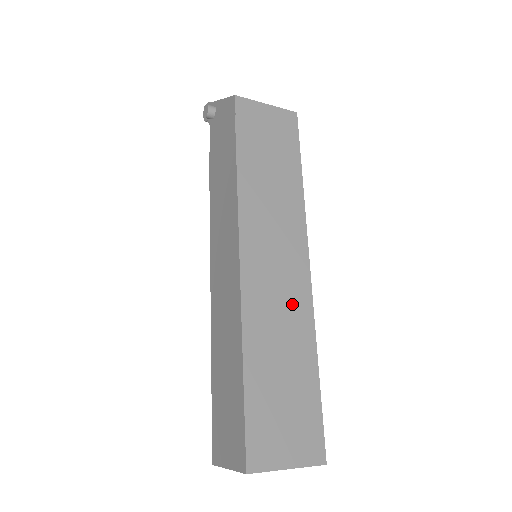
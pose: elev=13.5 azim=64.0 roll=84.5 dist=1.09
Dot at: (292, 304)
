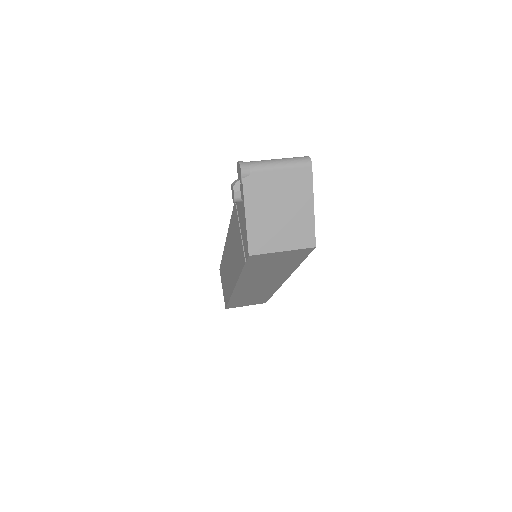
Dot at: (265, 290)
